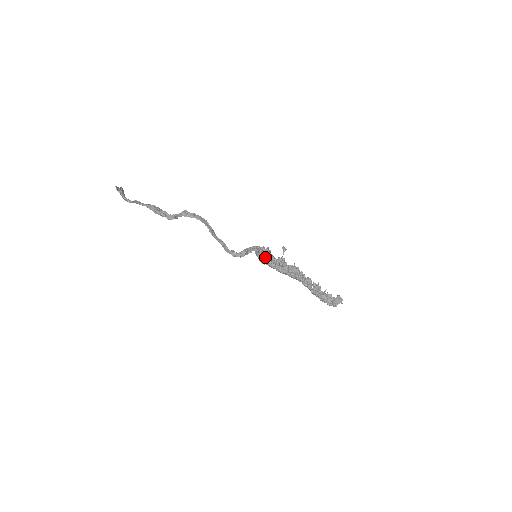
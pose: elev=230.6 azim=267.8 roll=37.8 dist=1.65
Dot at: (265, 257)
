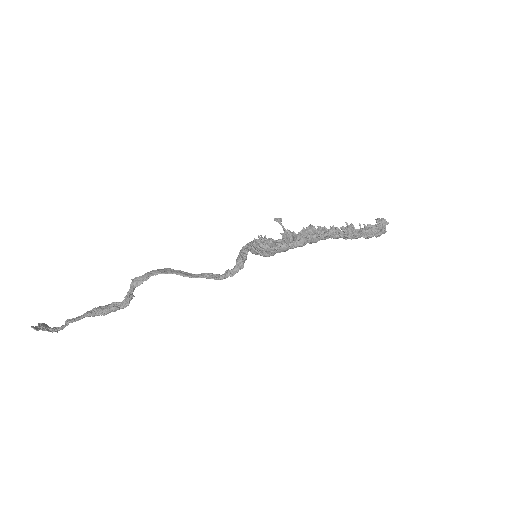
Dot at: (267, 247)
